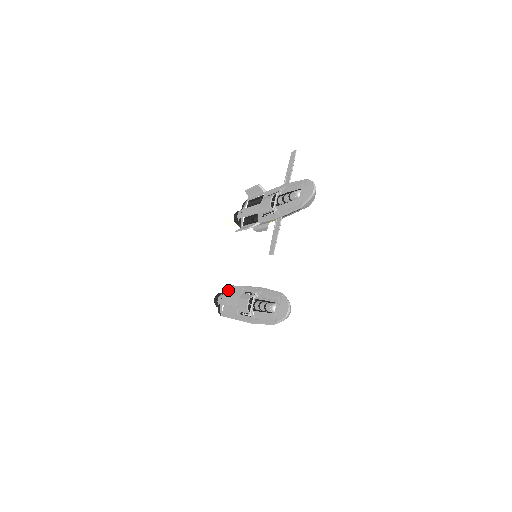
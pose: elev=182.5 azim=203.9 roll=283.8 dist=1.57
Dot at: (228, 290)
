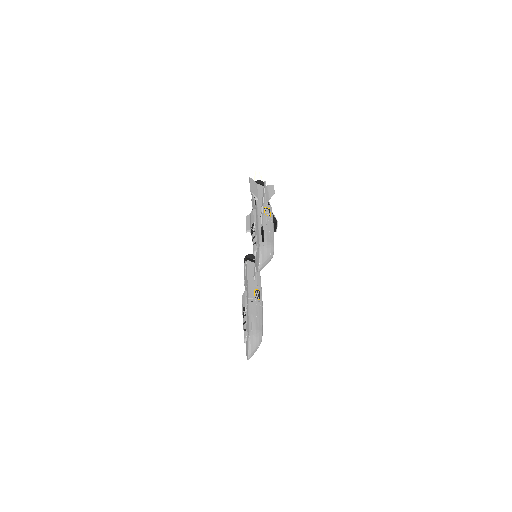
Dot at: (246, 266)
